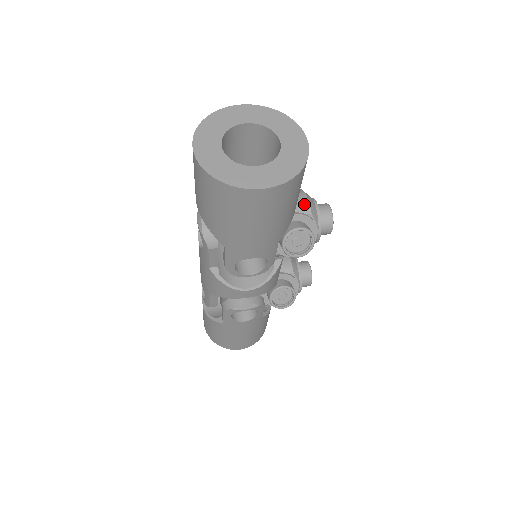
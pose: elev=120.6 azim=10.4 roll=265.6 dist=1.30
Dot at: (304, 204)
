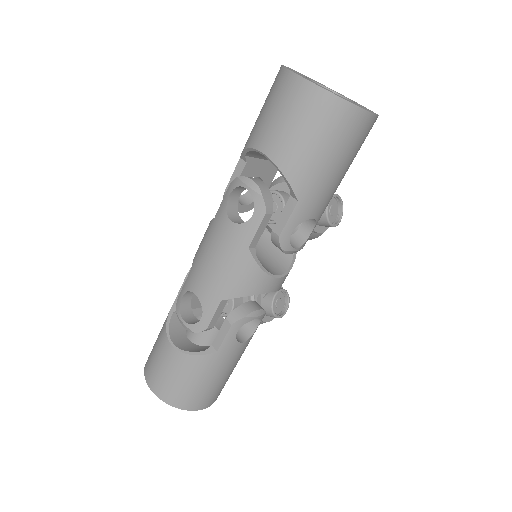
Dot at: occluded
